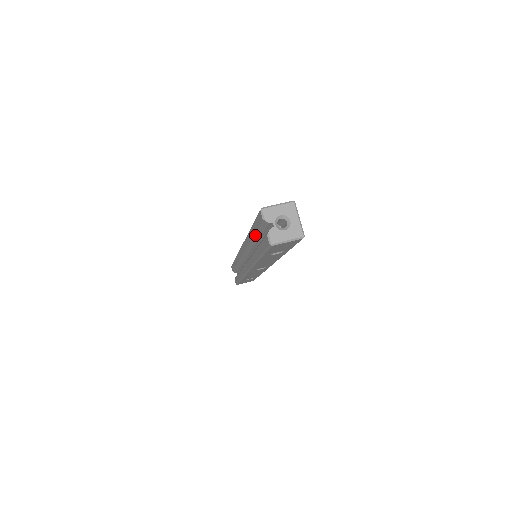
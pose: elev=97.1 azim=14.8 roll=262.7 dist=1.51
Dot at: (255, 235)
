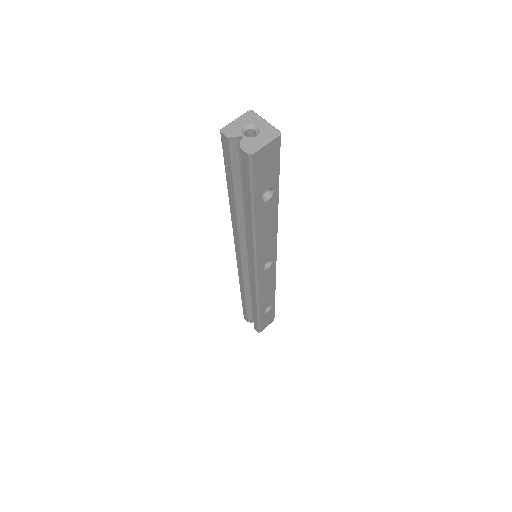
Dot at: (235, 192)
